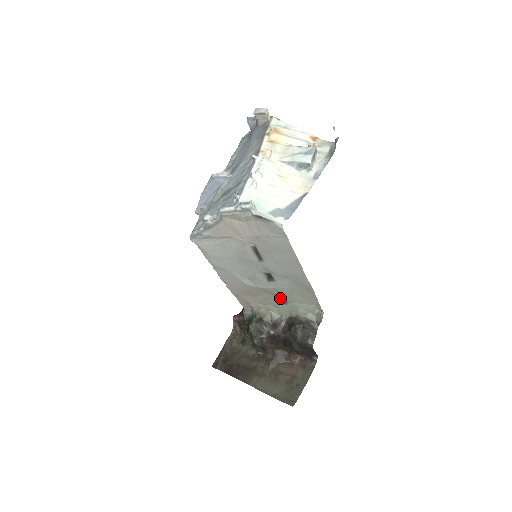
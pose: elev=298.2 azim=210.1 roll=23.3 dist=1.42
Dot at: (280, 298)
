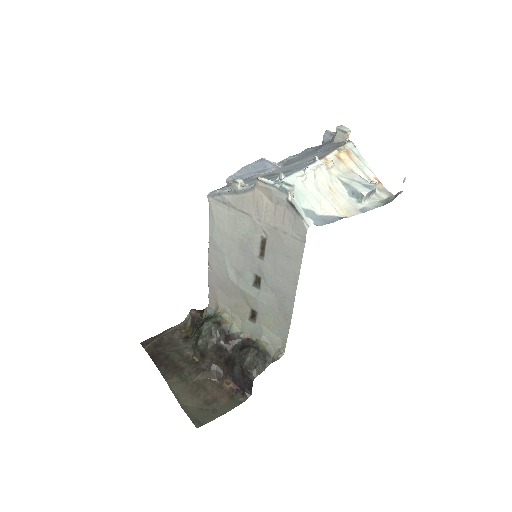
Dot at: (252, 312)
